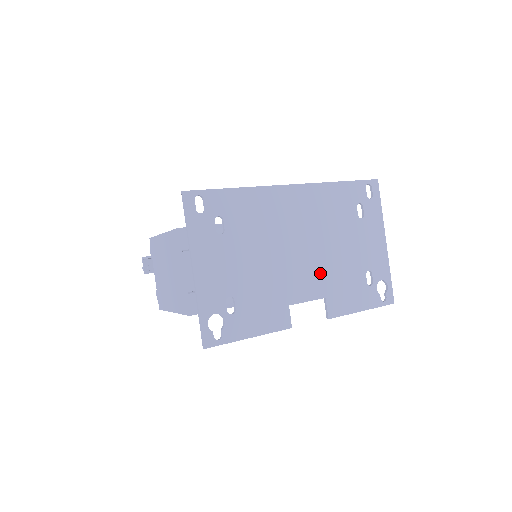
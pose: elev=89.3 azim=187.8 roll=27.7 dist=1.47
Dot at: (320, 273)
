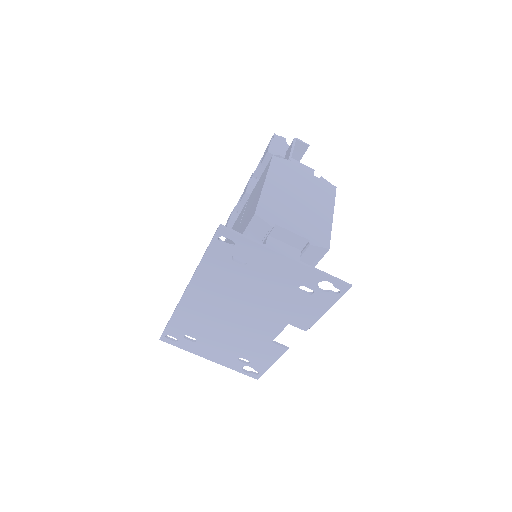
Dot at: (267, 316)
